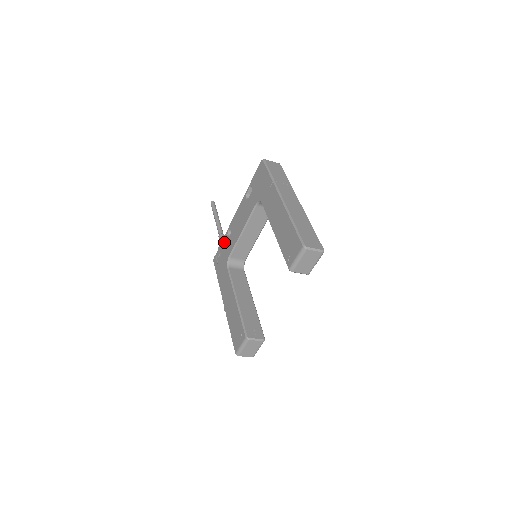
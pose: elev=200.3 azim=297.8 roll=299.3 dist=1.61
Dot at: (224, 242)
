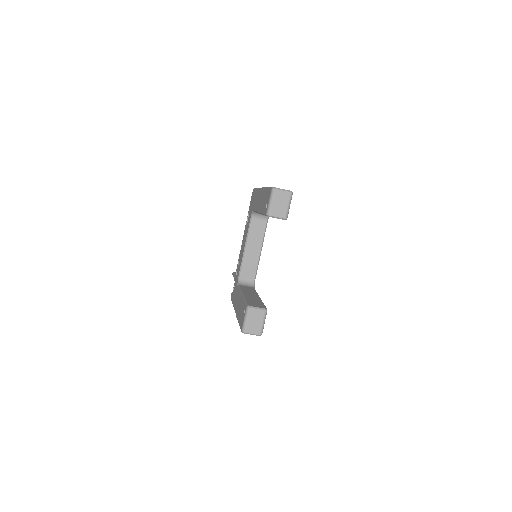
Dot at: occluded
